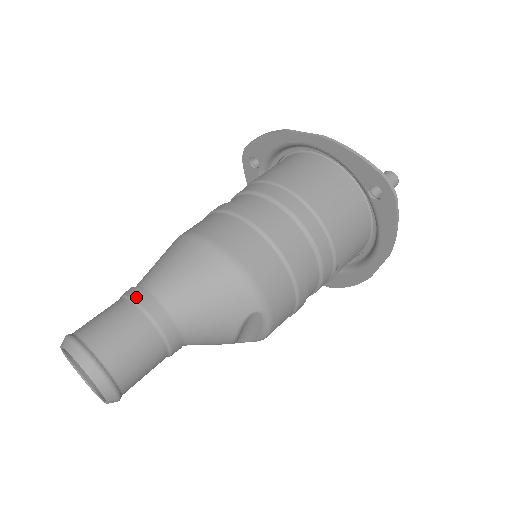
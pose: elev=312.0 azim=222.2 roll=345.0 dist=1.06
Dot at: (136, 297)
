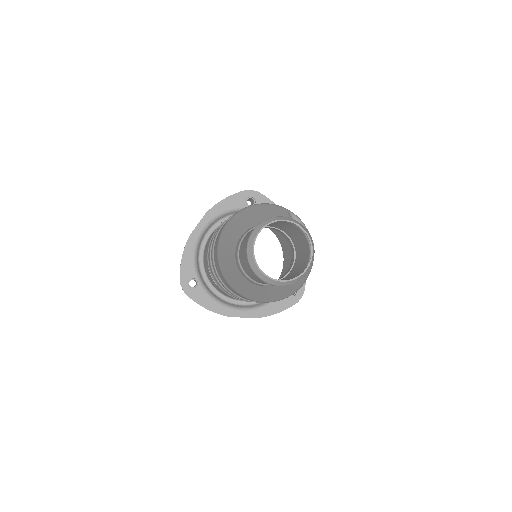
Dot at: (243, 235)
